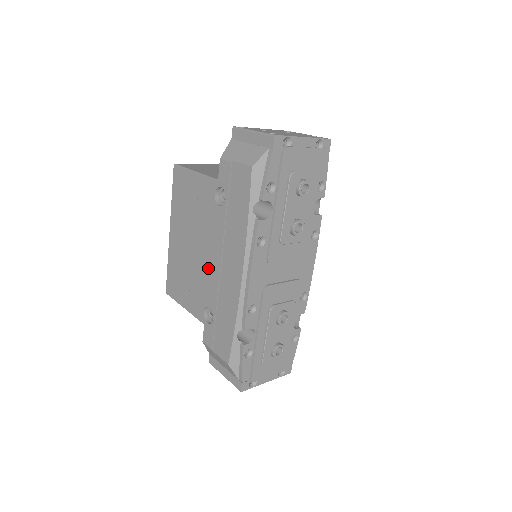
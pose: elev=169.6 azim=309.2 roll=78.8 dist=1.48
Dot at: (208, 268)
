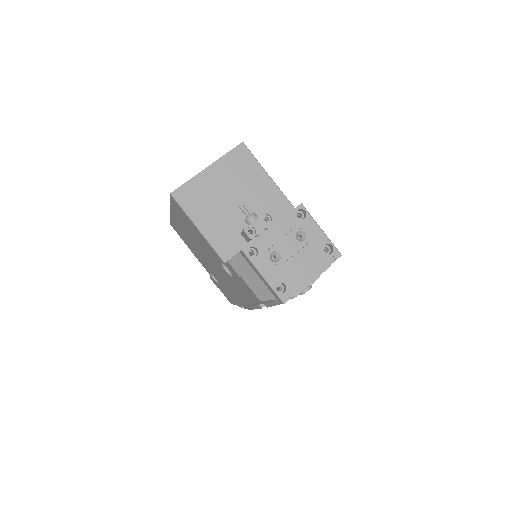
Dot at: (214, 270)
